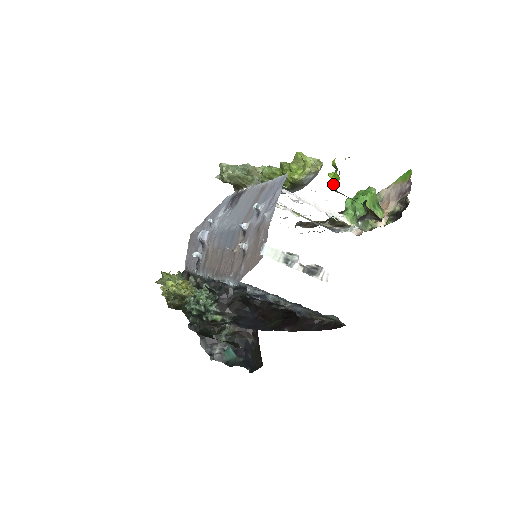
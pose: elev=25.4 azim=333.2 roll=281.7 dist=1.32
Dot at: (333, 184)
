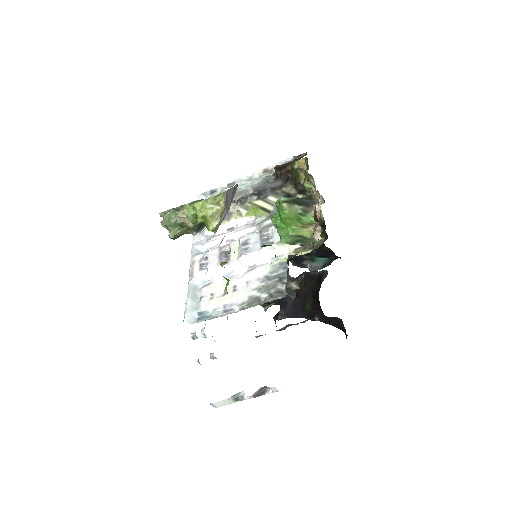
Dot at: (227, 293)
